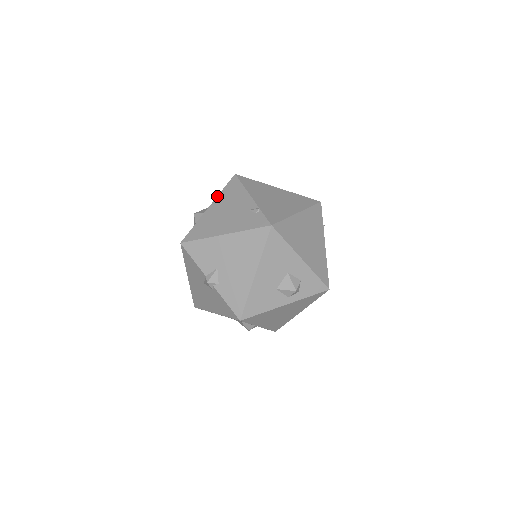
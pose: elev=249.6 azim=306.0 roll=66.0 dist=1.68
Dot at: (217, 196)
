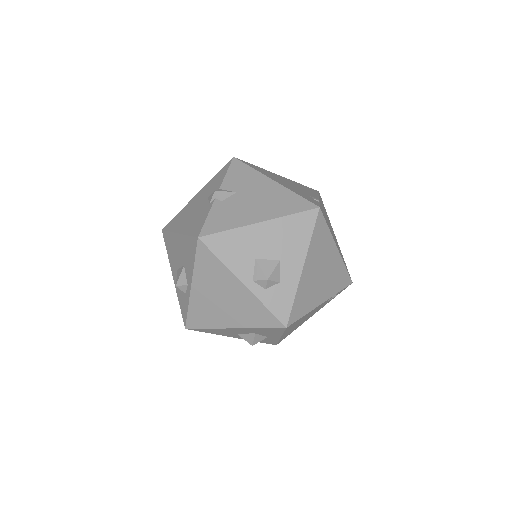
Dot at: occluded
